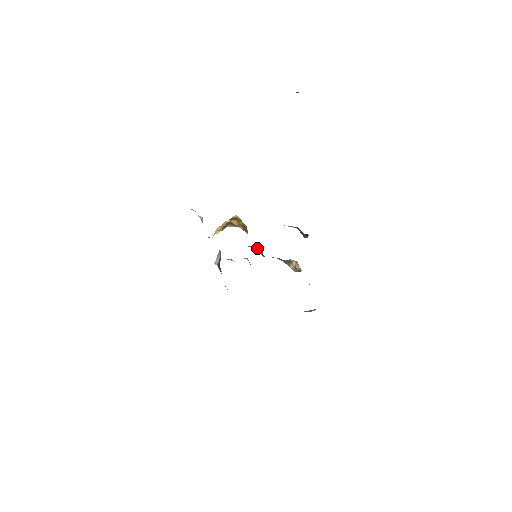
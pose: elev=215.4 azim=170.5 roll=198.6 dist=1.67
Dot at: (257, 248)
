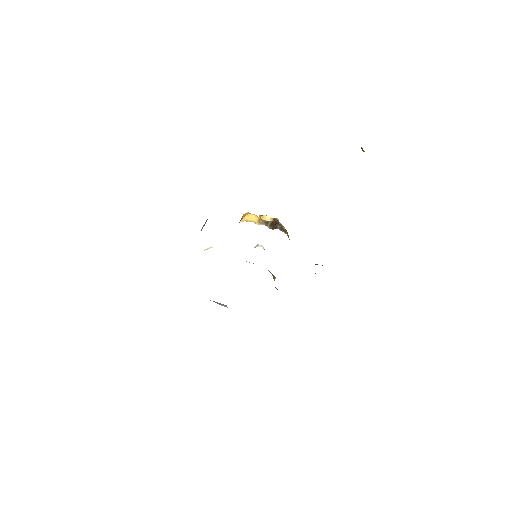
Dot at: occluded
